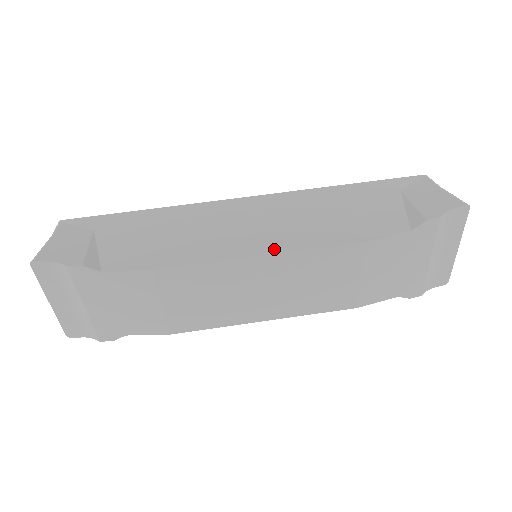
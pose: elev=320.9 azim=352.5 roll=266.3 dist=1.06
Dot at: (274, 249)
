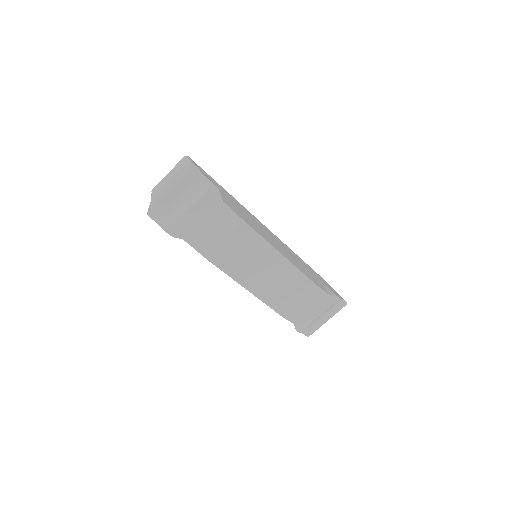
Dot at: (286, 257)
